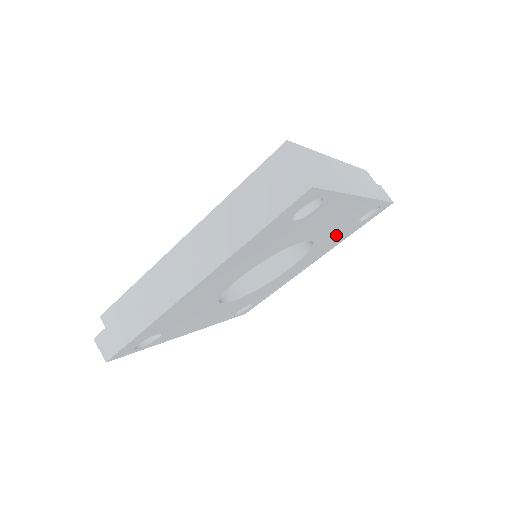
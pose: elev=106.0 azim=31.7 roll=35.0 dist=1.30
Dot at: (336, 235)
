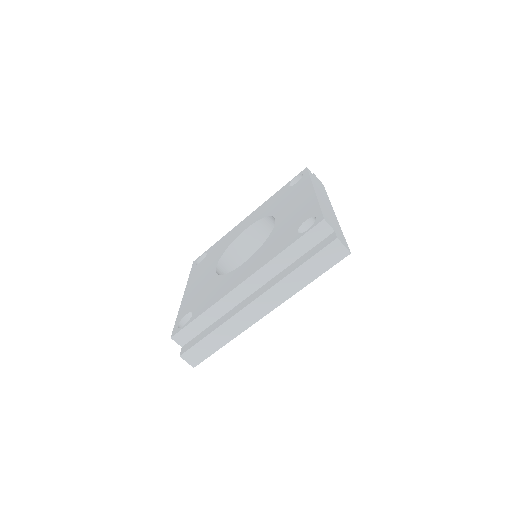
Dot at: occluded
